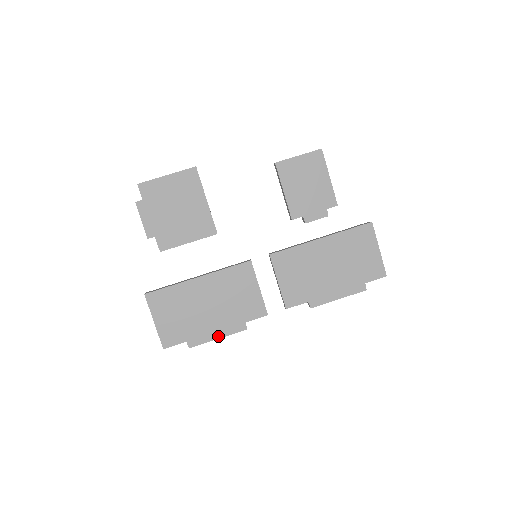
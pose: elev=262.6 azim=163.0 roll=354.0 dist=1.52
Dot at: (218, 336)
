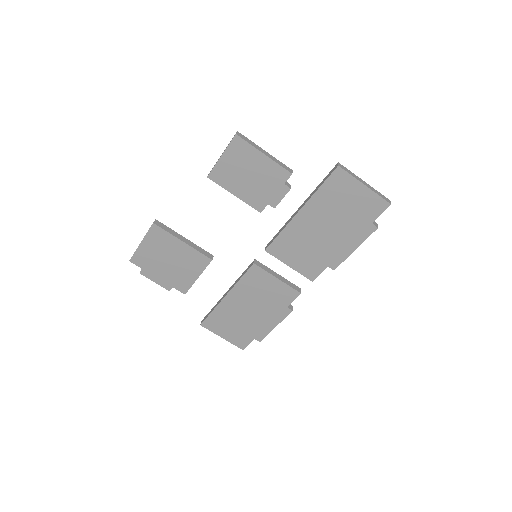
Dot at: (274, 325)
